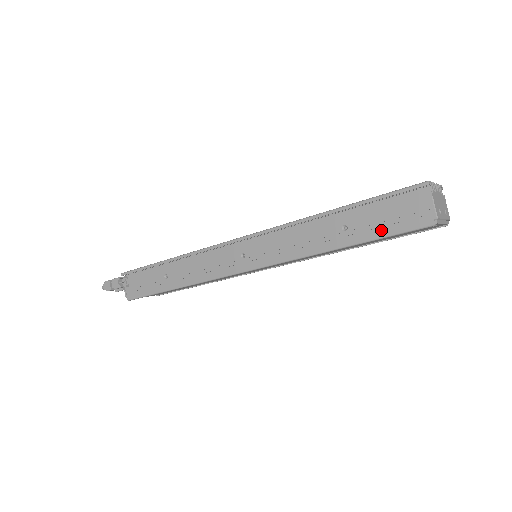
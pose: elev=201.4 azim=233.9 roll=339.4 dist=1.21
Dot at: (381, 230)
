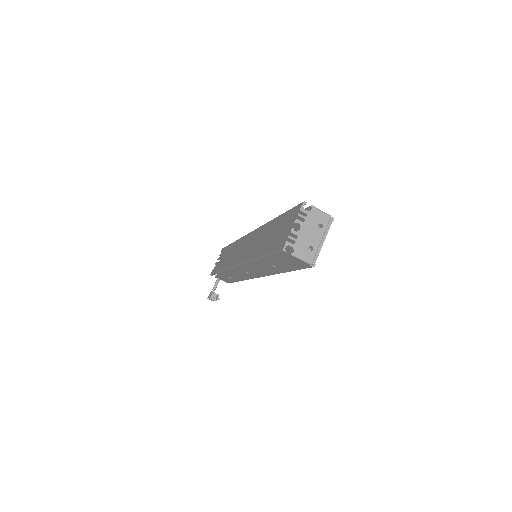
Dot at: (292, 268)
